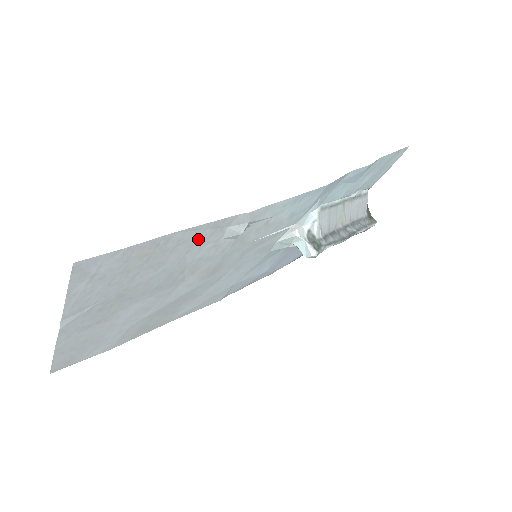
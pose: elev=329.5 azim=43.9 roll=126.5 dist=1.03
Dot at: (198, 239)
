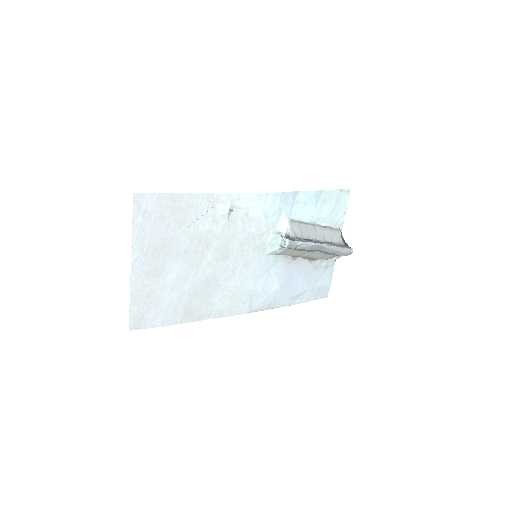
Dot at: (200, 208)
